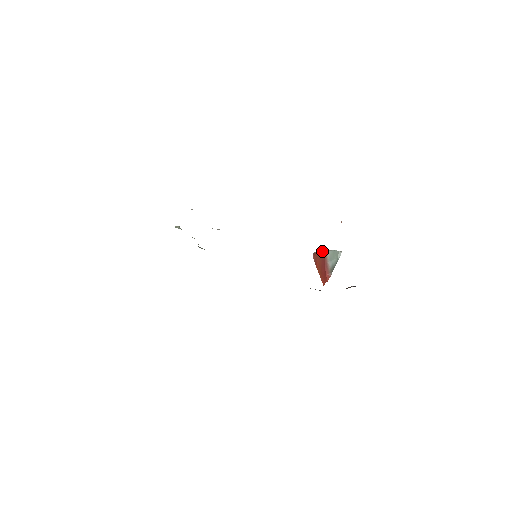
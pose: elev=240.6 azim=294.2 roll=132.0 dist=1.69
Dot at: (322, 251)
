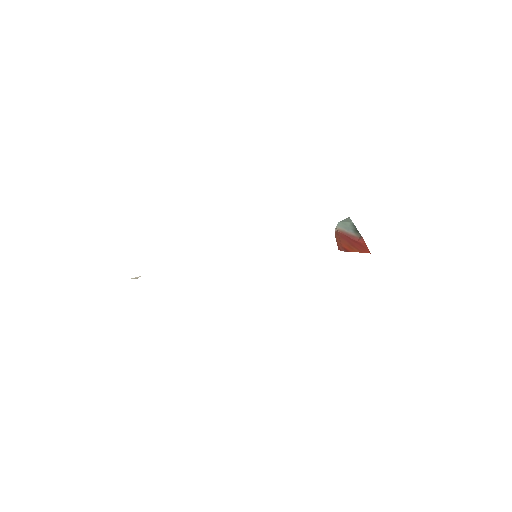
Dot at: occluded
